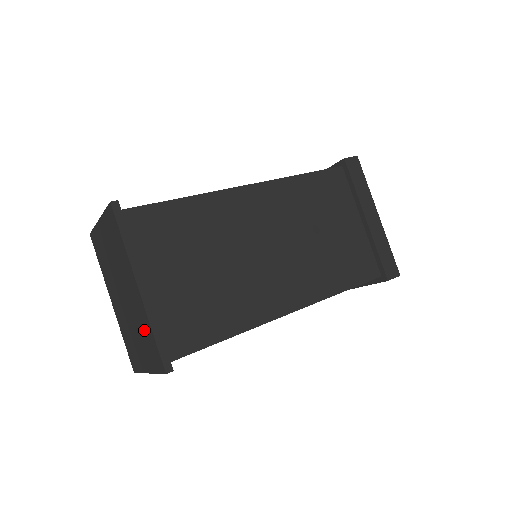
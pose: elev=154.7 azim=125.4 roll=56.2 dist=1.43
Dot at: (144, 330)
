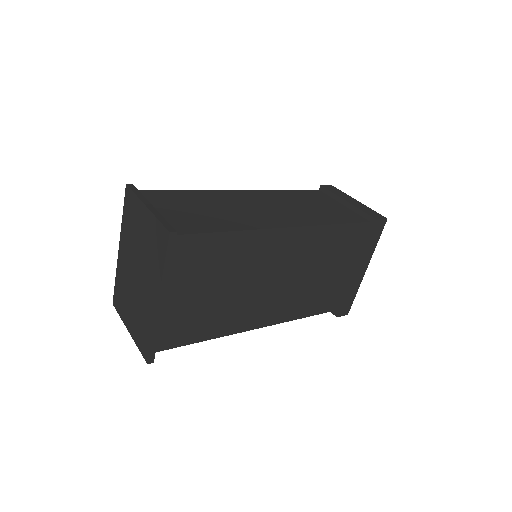
Dot at: (144, 321)
